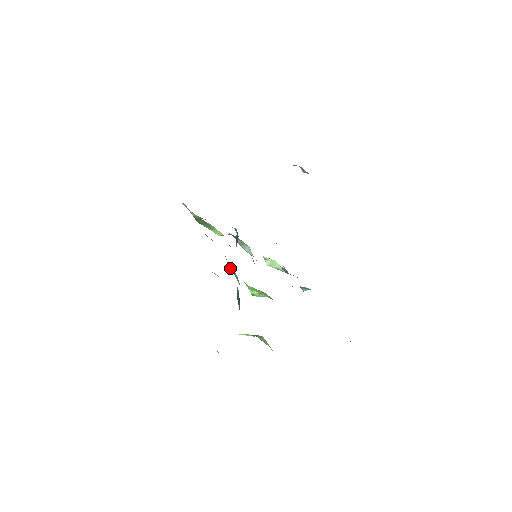
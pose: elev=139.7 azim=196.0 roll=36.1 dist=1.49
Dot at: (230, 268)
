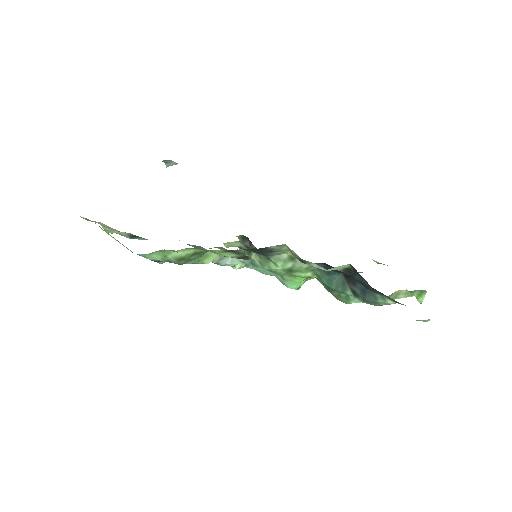
Dot at: (291, 270)
